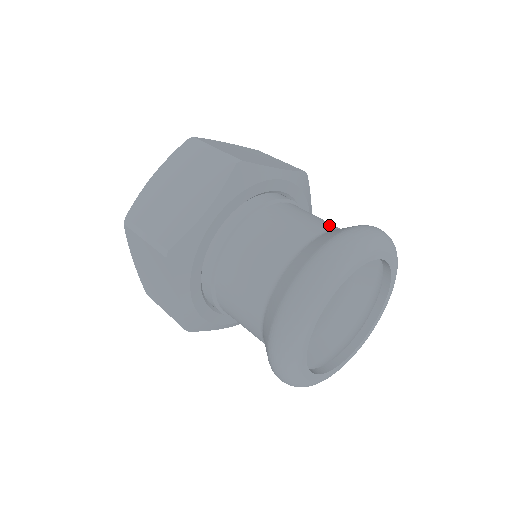
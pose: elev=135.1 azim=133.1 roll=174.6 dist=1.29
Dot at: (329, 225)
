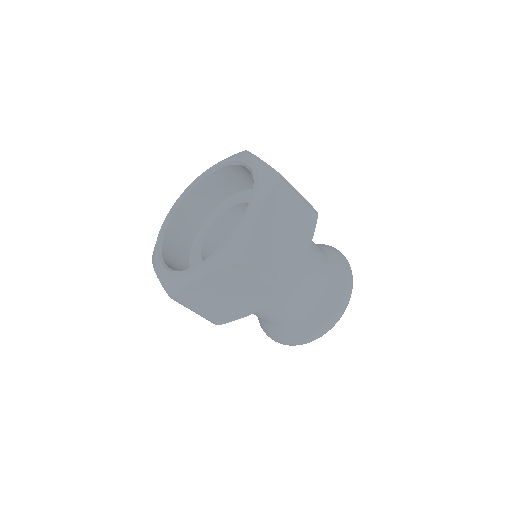
Dot at: (323, 284)
